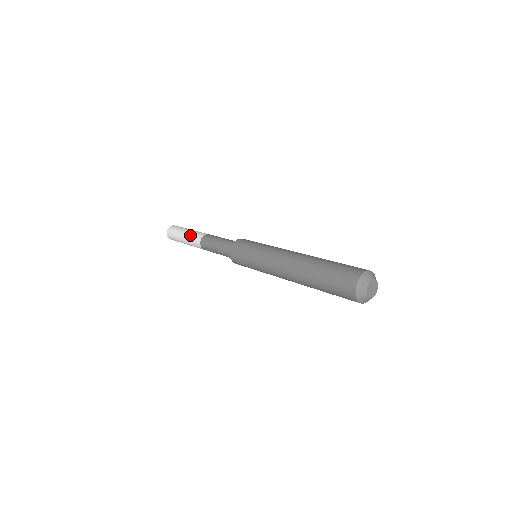
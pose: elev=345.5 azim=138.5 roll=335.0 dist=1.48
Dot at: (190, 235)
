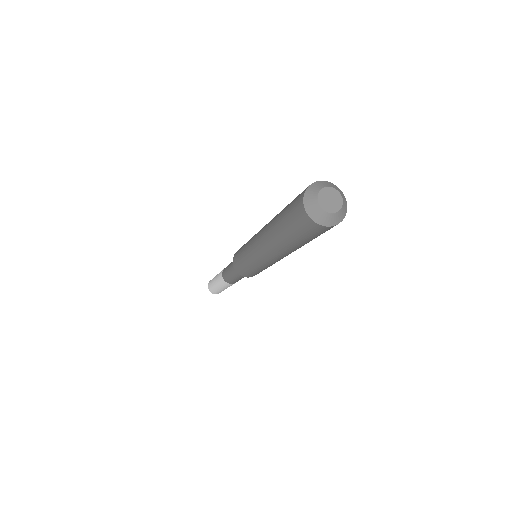
Dot at: (217, 279)
